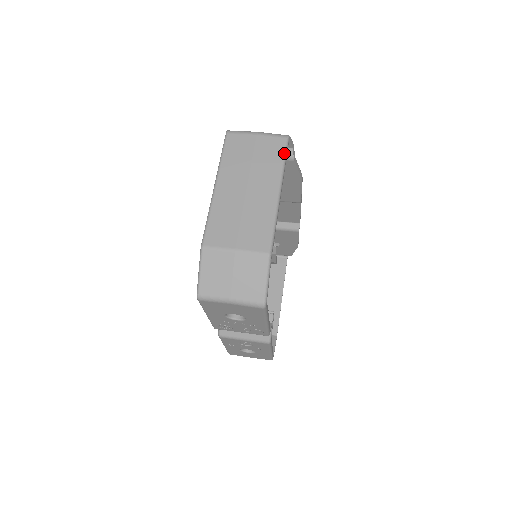
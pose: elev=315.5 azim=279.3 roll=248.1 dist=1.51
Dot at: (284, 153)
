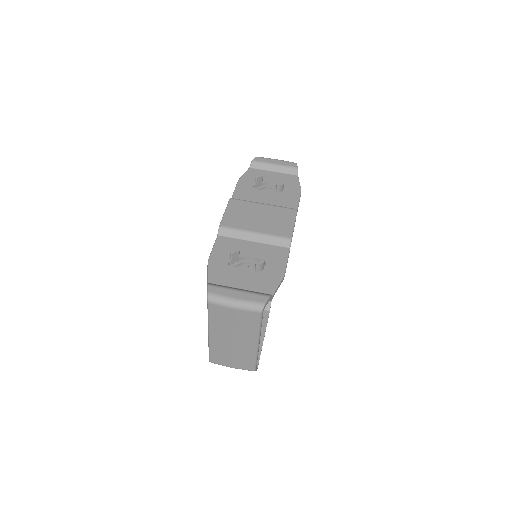
Dot at: (259, 323)
